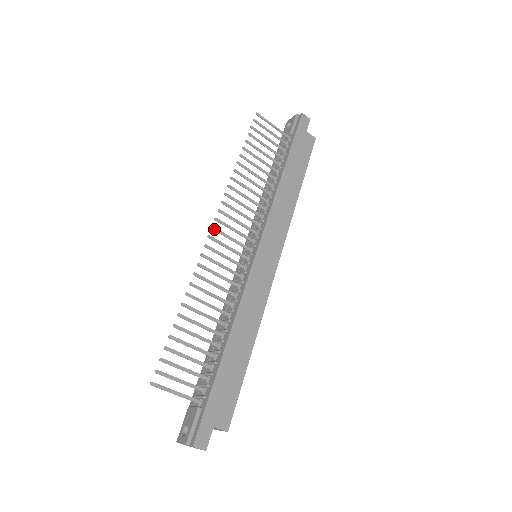
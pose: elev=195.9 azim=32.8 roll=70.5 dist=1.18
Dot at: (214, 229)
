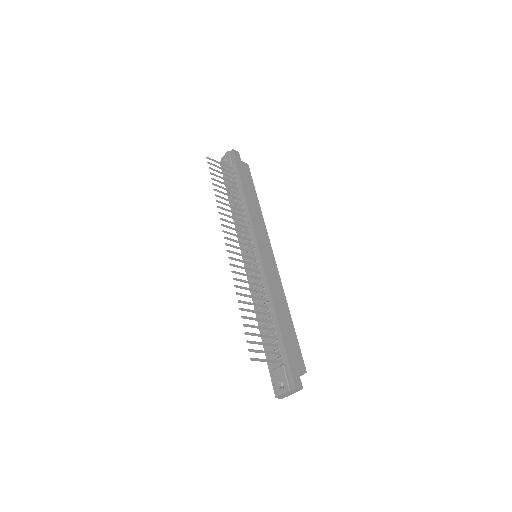
Dot at: (227, 245)
